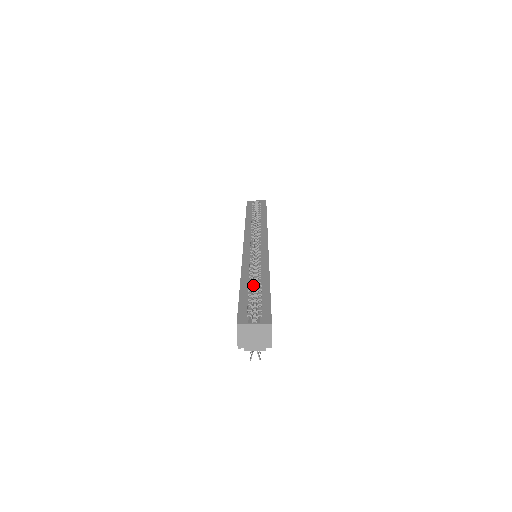
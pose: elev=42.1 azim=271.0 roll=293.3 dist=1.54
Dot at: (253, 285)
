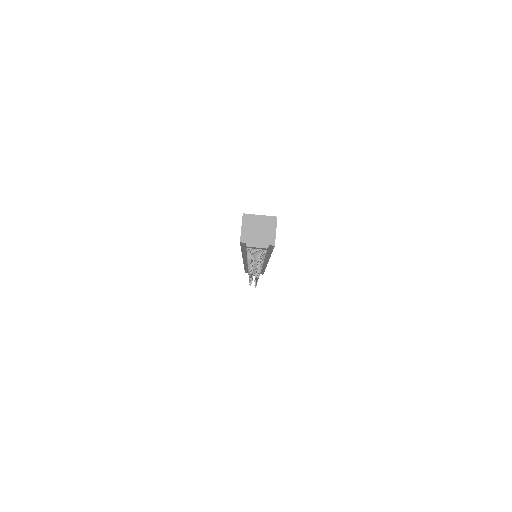
Dot at: occluded
